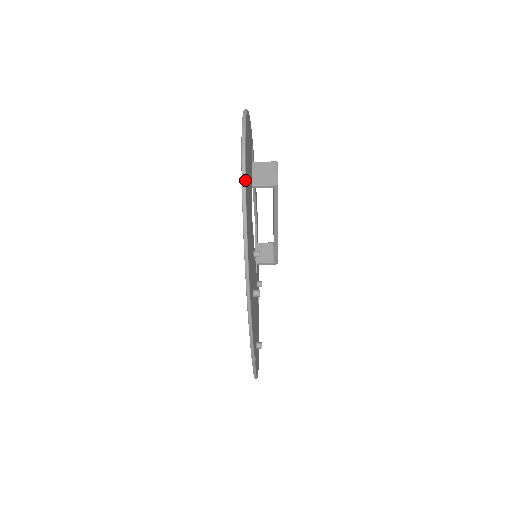
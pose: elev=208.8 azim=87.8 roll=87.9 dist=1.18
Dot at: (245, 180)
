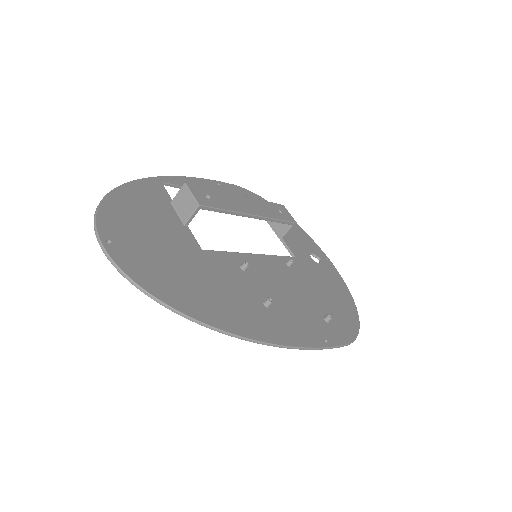
Dot at: (131, 280)
